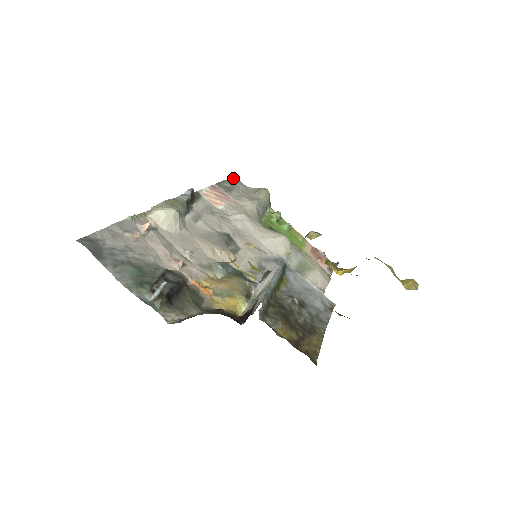
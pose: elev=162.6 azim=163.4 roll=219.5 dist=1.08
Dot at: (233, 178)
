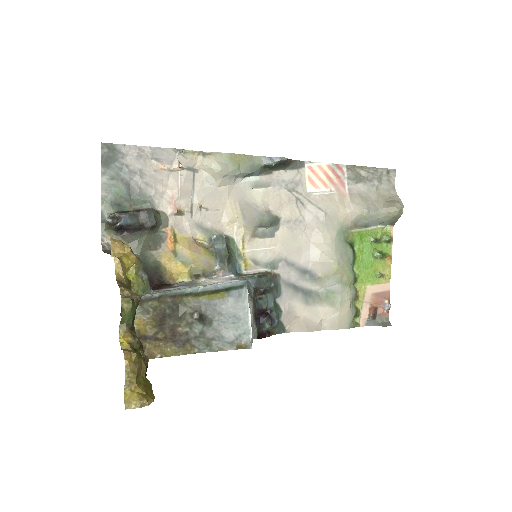
Dot at: (388, 170)
